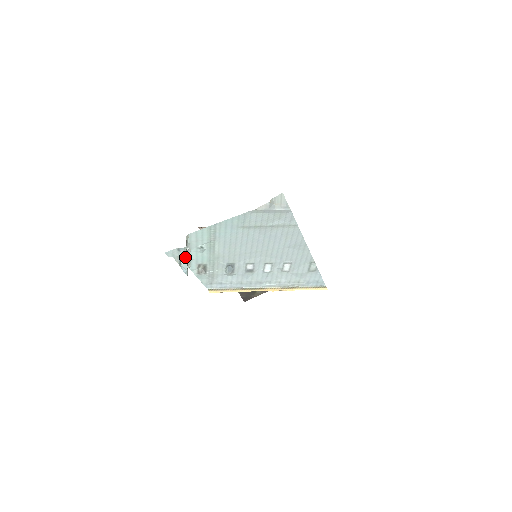
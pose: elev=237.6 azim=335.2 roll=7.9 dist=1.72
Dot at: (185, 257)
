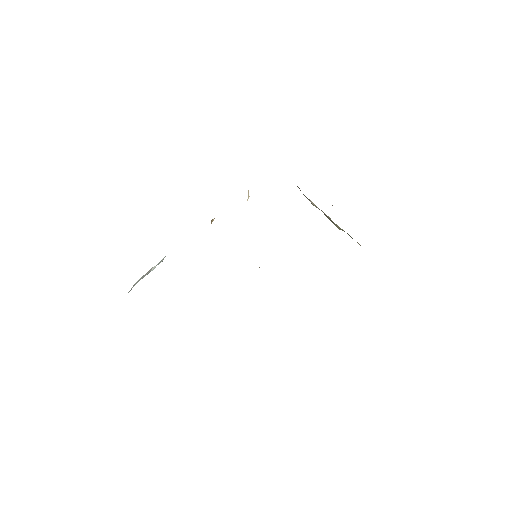
Dot at: occluded
